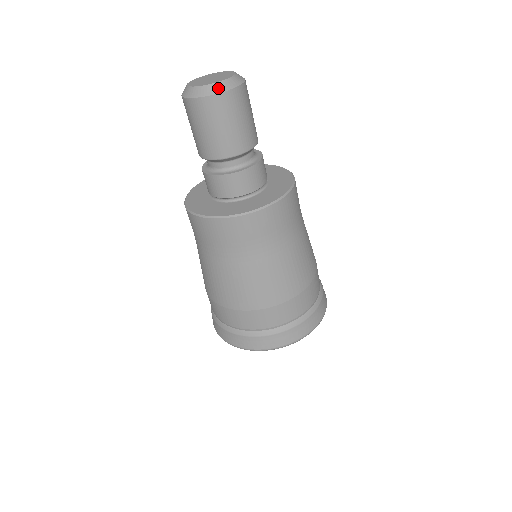
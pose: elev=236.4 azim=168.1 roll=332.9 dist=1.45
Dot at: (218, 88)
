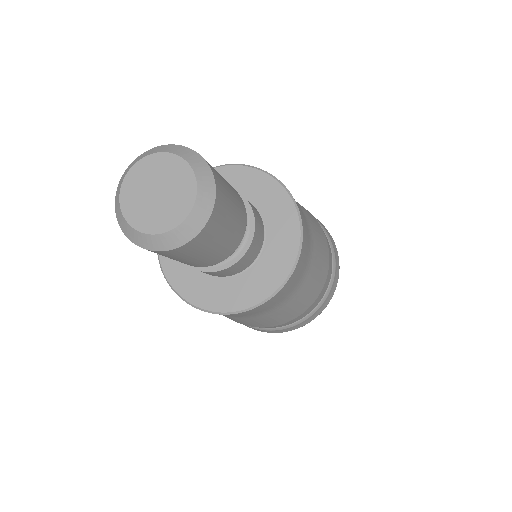
Dot at: (169, 242)
